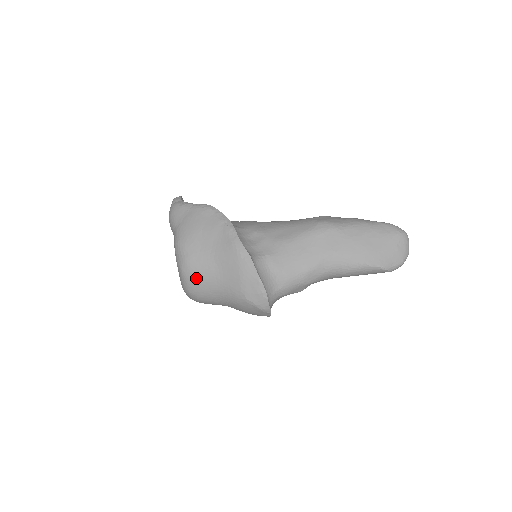
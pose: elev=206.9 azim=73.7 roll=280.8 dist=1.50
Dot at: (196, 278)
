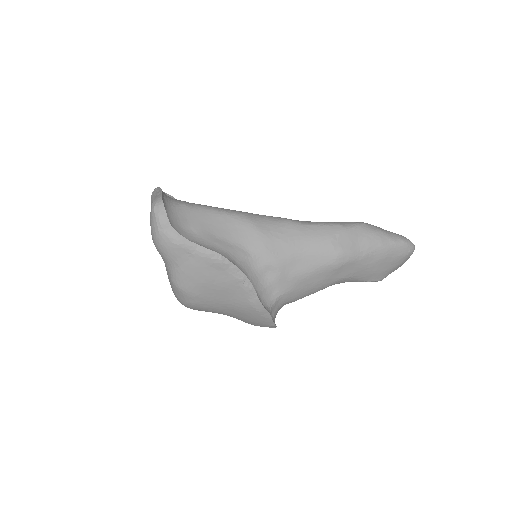
Dot at: occluded
